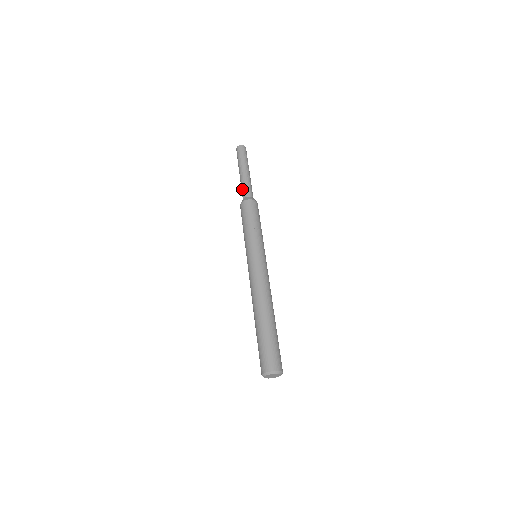
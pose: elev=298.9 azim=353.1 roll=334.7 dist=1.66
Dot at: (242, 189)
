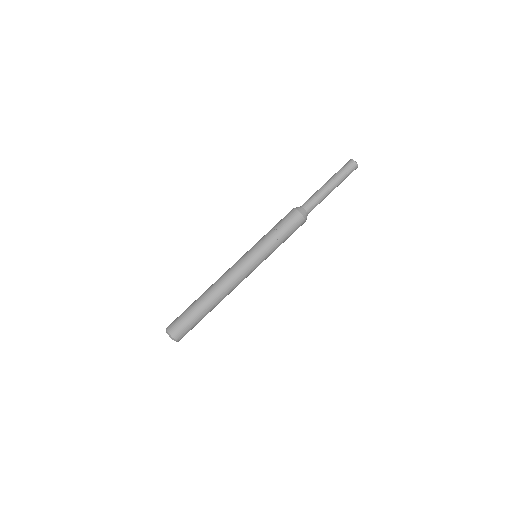
Dot at: (310, 198)
